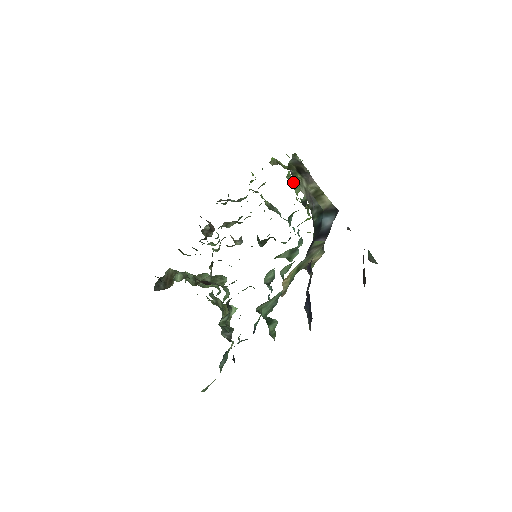
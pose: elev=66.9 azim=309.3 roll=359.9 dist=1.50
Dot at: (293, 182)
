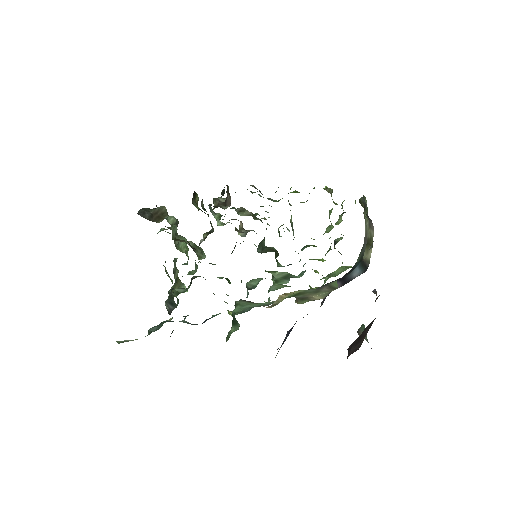
Dot at: occluded
